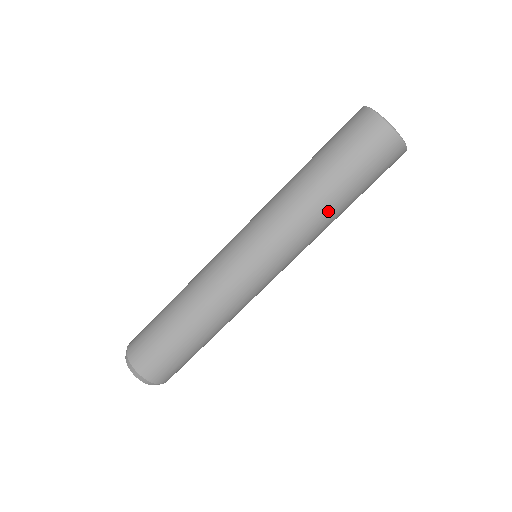
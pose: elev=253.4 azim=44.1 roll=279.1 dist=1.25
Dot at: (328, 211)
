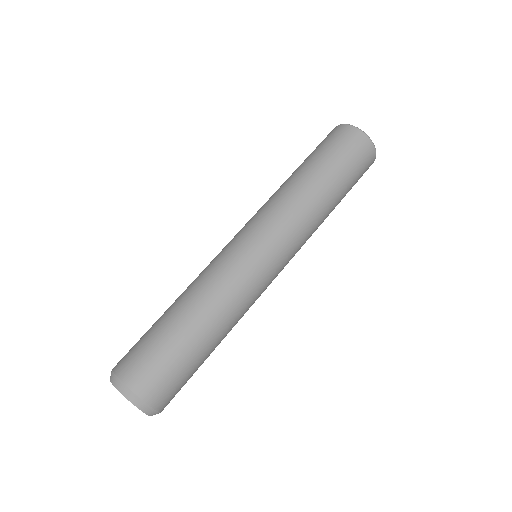
Dot at: (325, 202)
